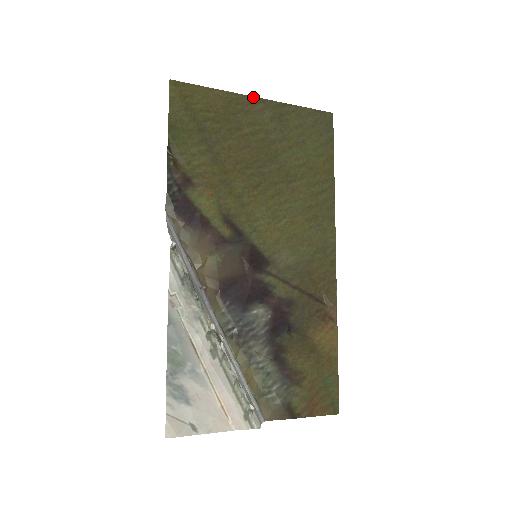
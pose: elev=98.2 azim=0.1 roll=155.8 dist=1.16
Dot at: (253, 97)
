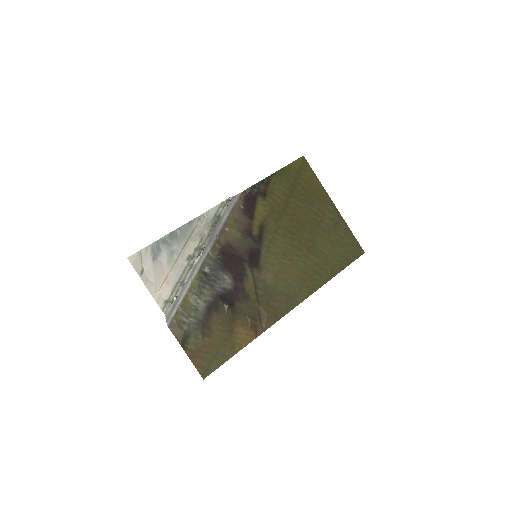
Dot at: occluded
